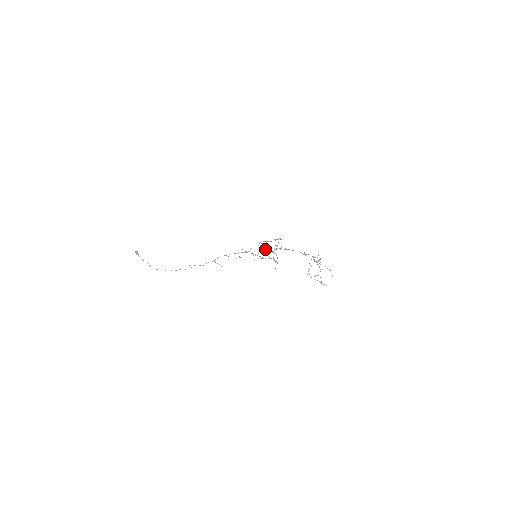
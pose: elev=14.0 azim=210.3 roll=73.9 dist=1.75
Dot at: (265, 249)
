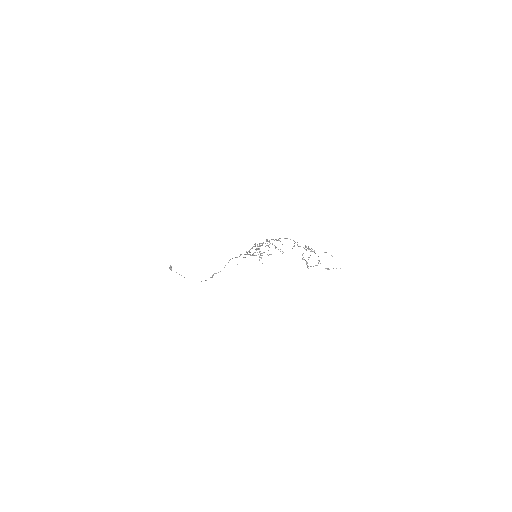
Dot at: occluded
